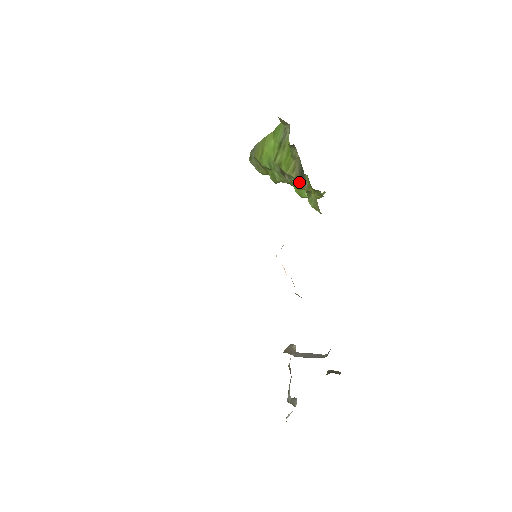
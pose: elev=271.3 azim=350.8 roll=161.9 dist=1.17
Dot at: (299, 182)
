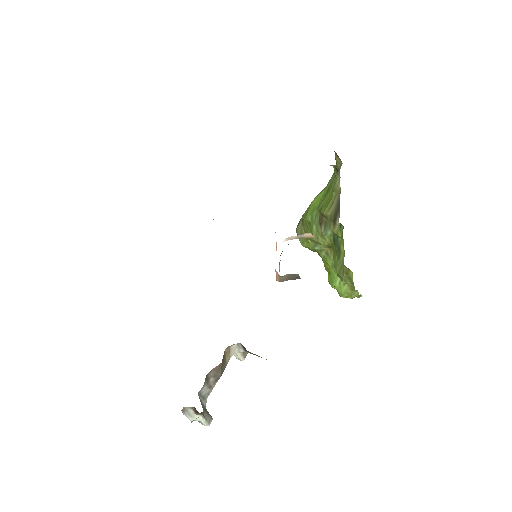
Dot at: (332, 221)
